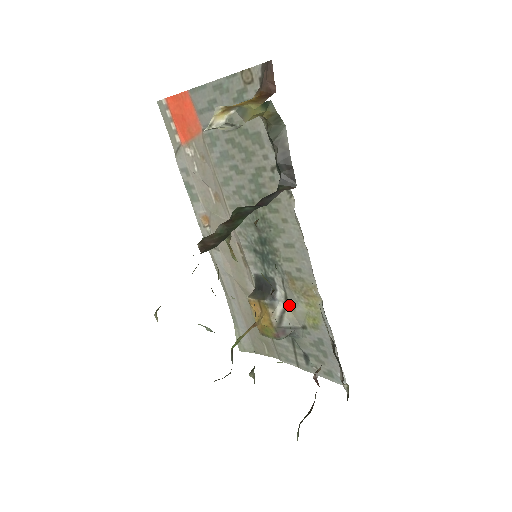
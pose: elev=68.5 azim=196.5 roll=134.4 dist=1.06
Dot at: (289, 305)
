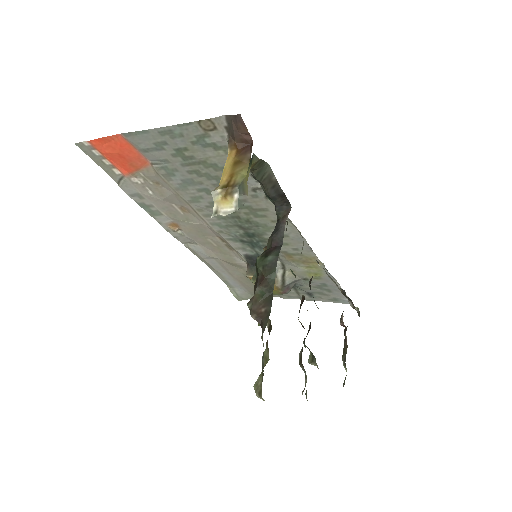
Dot at: (287, 269)
